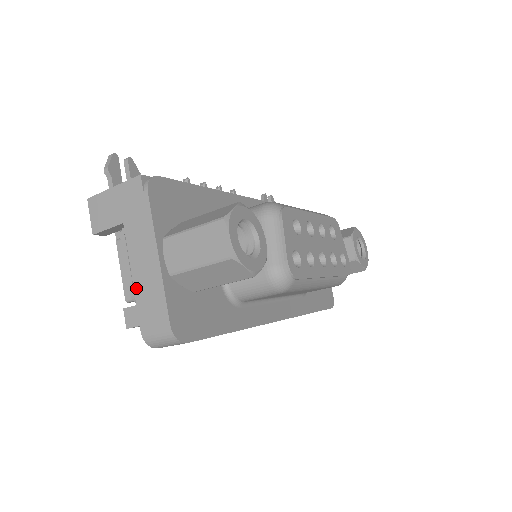
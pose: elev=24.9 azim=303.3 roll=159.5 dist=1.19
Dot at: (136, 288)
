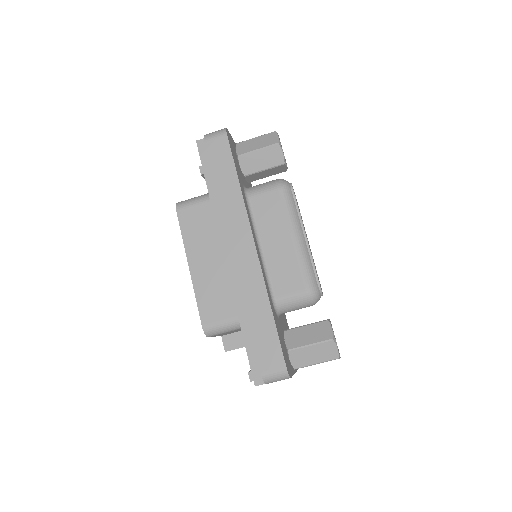
Dot at: occluded
